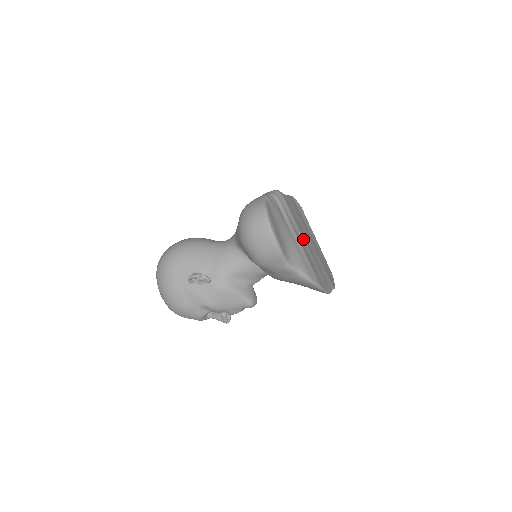
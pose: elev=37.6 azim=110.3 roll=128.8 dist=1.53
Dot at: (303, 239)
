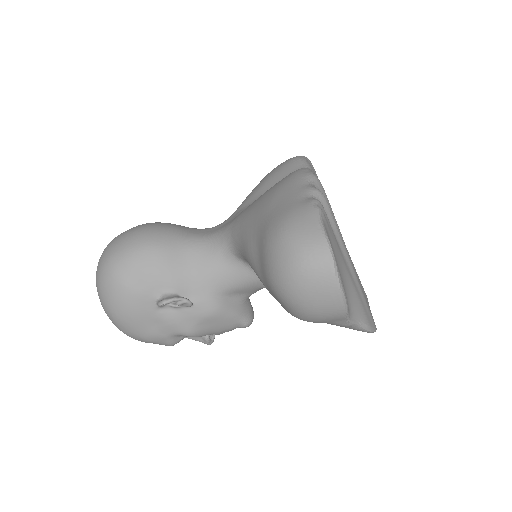
Dot at: (347, 252)
